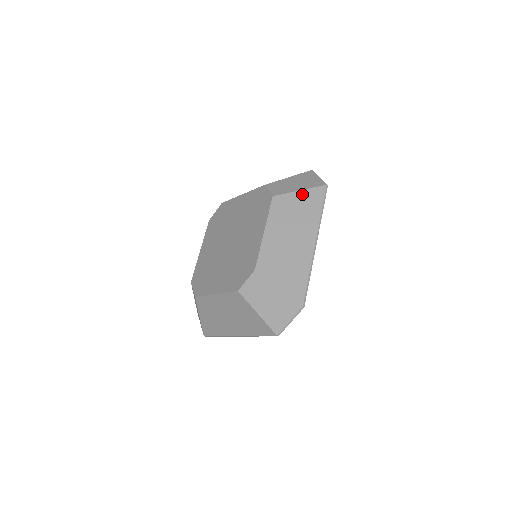
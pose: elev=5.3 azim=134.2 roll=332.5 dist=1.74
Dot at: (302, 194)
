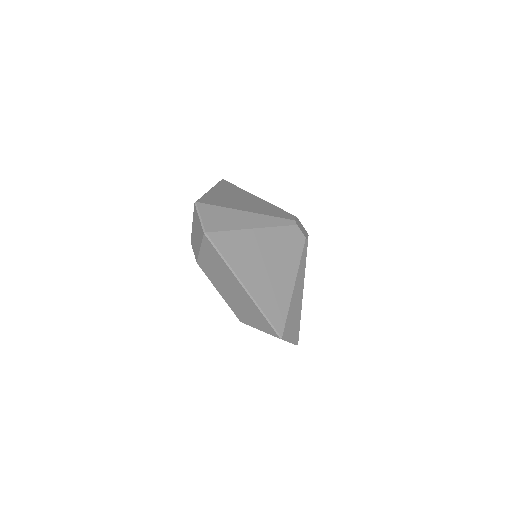
Dot at: (203, 251)
